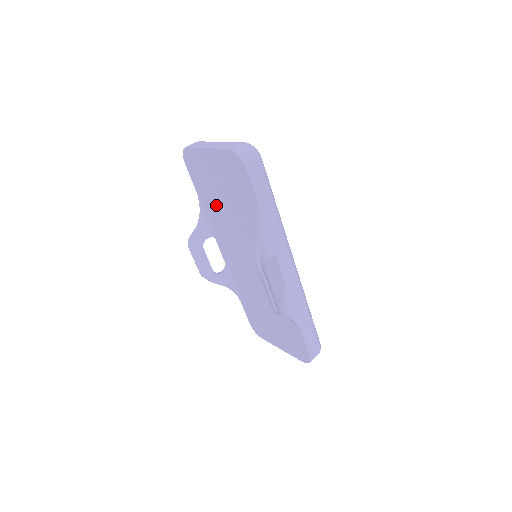
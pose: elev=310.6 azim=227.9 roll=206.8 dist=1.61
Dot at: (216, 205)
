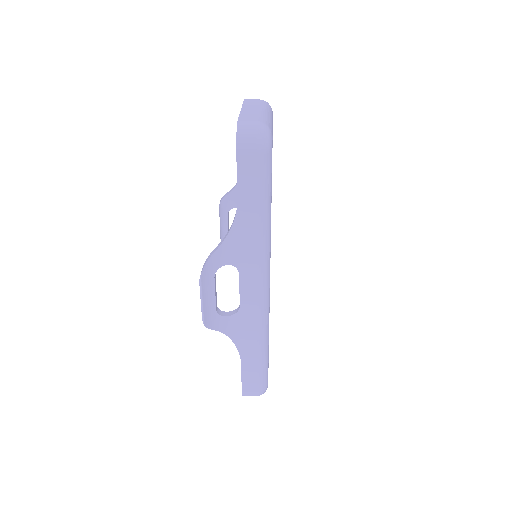
Dot at: occluded
